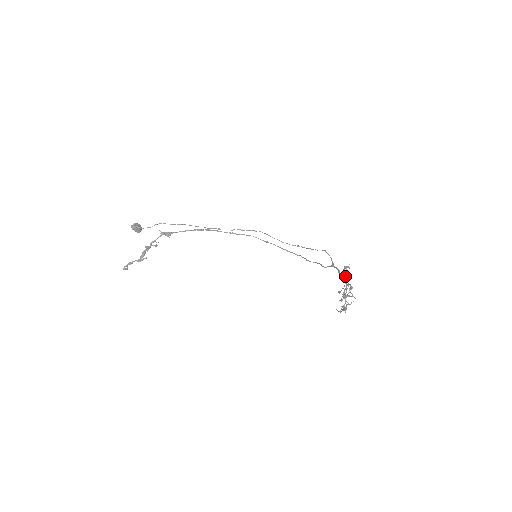
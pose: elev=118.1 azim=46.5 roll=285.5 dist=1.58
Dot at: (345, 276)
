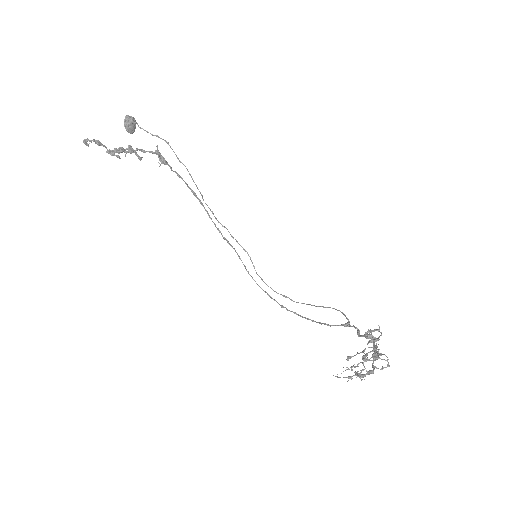
Dot at: (373, 336)
